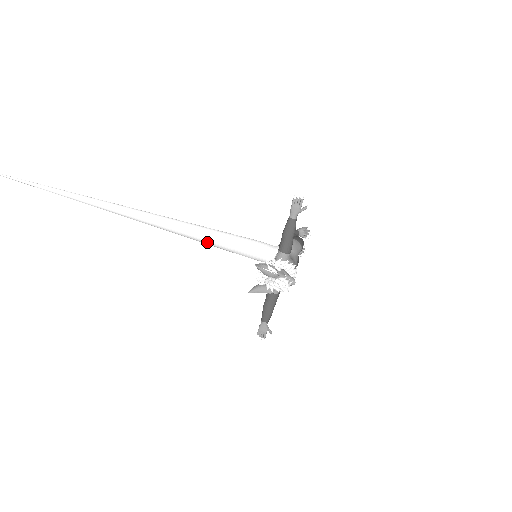
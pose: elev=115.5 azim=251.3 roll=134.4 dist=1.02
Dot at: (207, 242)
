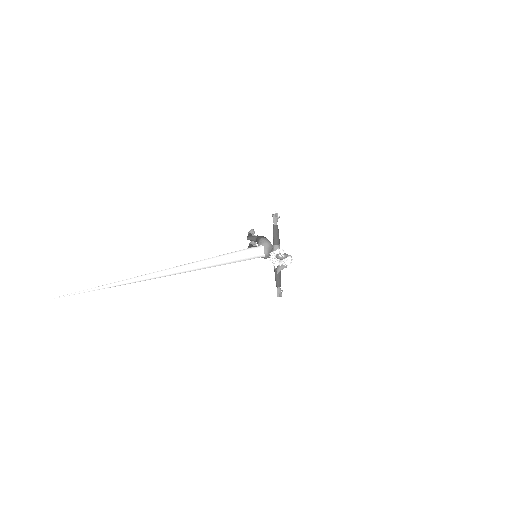
Dot at: (224, 264)
